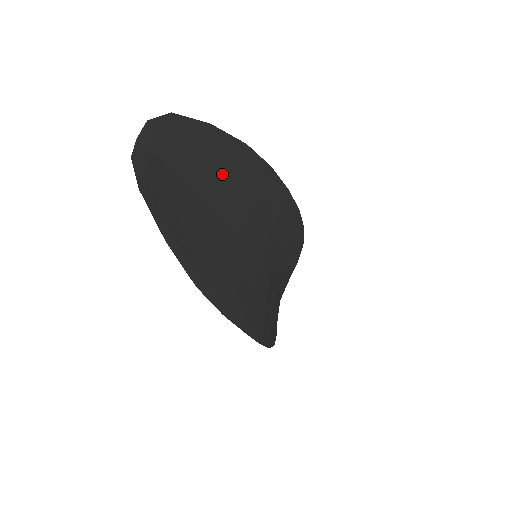
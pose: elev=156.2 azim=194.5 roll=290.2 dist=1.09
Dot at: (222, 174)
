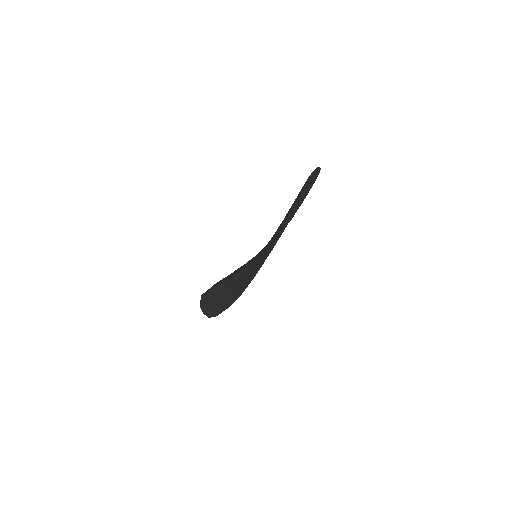
Dot at: occluded
